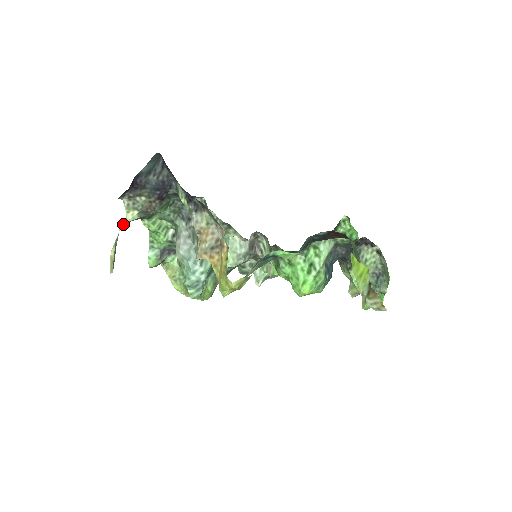
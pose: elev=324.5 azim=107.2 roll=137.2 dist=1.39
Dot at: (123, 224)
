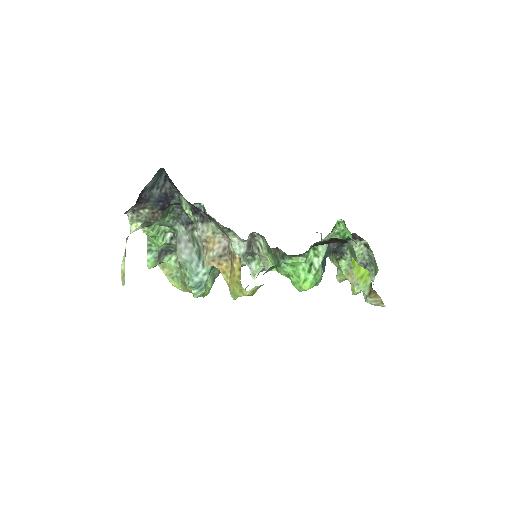
Dot at: (128, 236)
